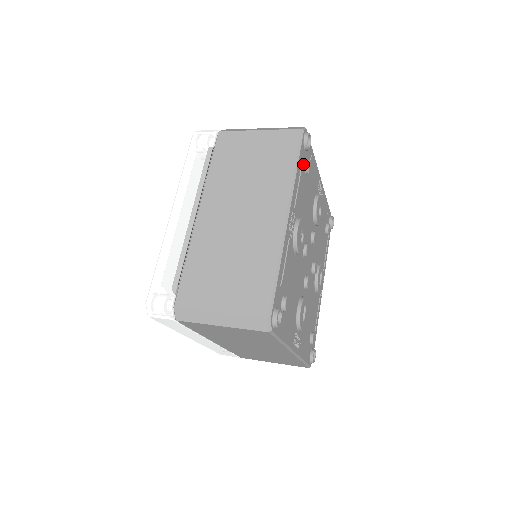
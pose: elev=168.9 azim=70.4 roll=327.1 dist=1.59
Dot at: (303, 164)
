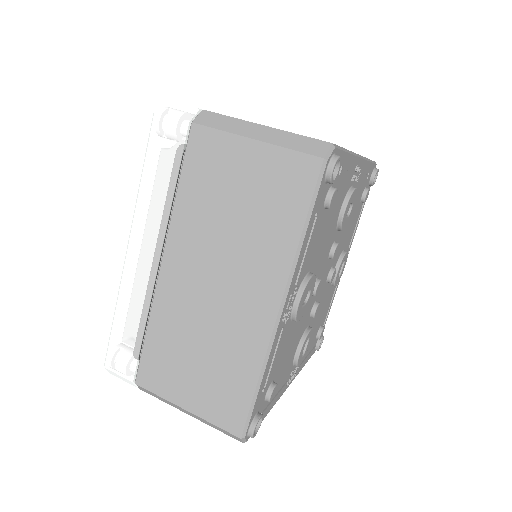
Dot at: (321, 204)
